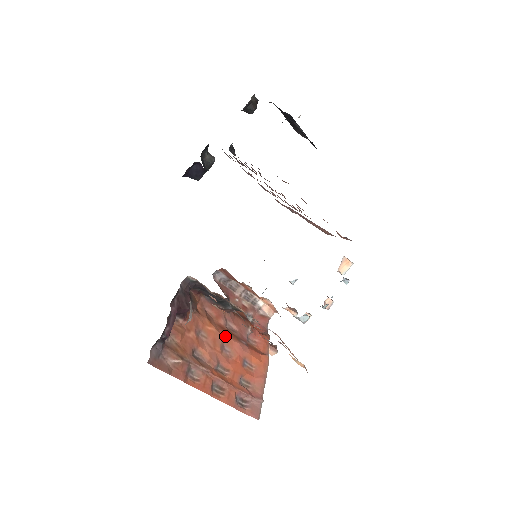
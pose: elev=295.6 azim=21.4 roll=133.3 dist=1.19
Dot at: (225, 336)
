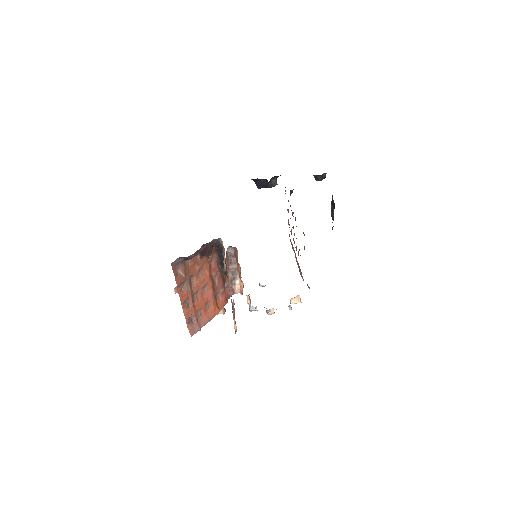
Dot at: (210, 282)
